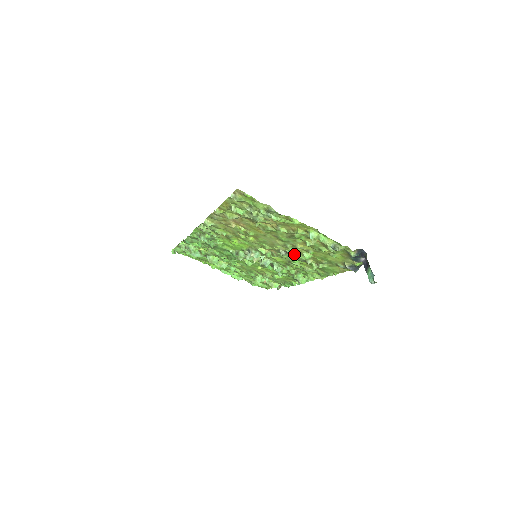
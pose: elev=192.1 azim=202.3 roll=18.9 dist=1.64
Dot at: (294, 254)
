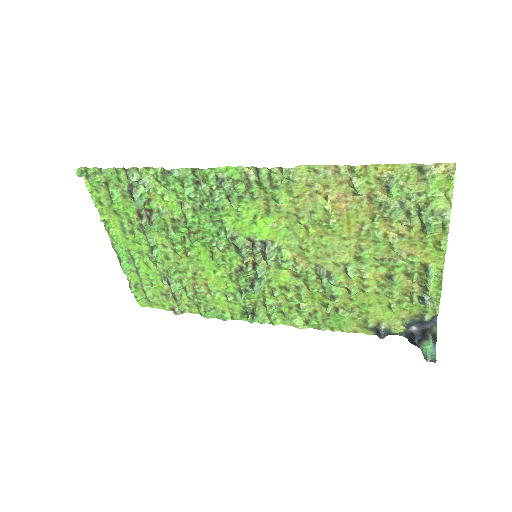
Dot at: (337, 281)
